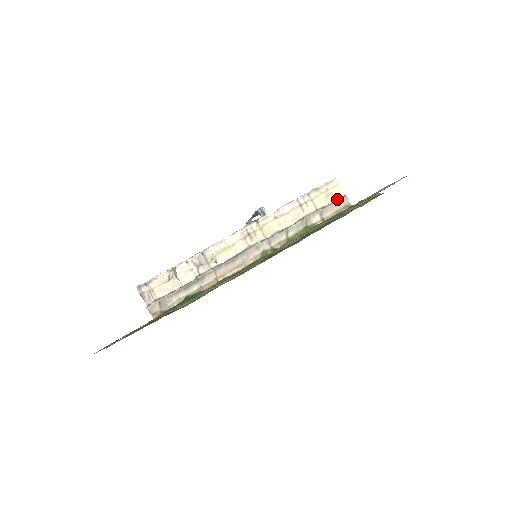
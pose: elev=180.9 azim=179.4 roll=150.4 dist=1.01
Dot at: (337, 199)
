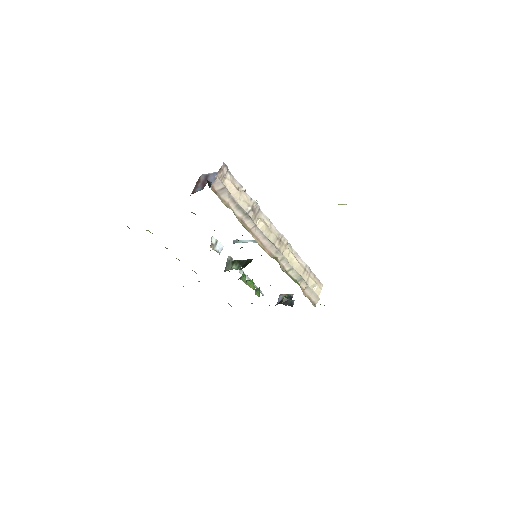
Dot at: (316, 294)
